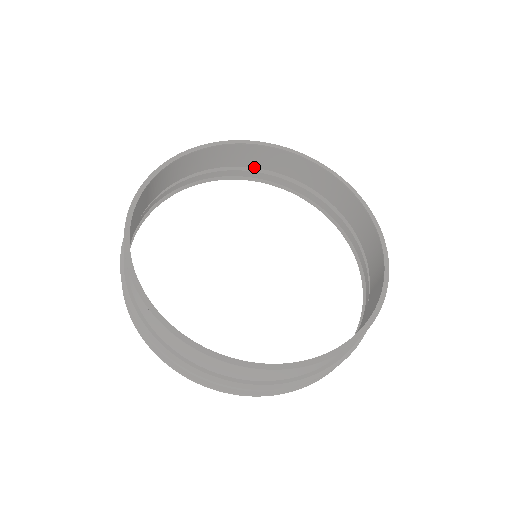
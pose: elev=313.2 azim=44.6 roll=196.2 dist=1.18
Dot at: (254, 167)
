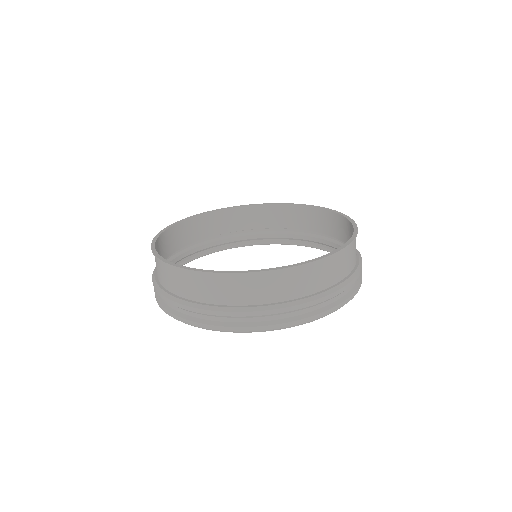
Dot at: (323, 233)
